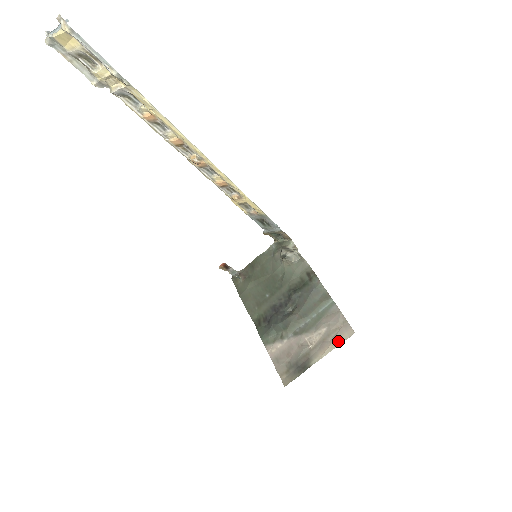
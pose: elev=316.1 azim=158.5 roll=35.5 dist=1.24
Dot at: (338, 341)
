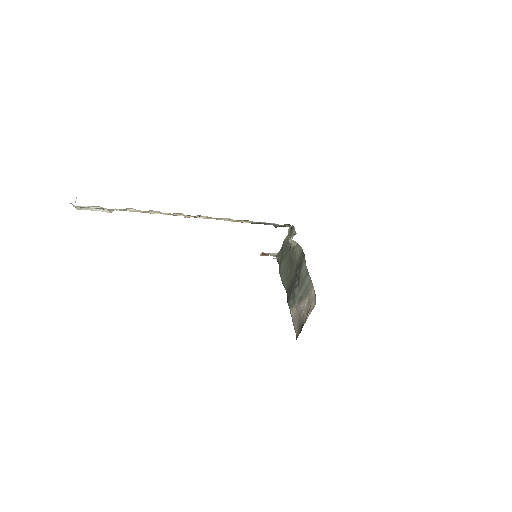
Dot at: (311, 309)
